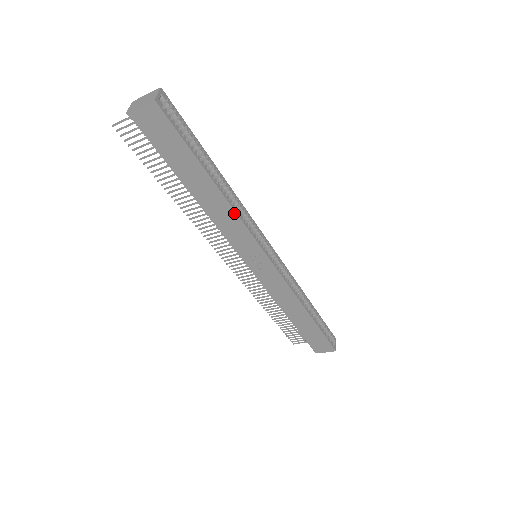
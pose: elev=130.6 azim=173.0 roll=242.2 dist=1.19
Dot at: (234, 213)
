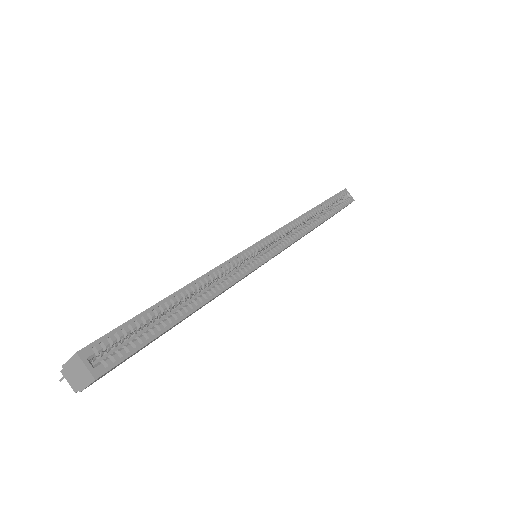
Dot at: (226, 289)
